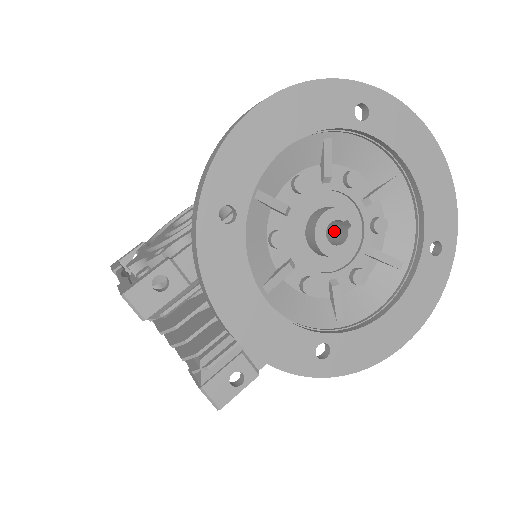
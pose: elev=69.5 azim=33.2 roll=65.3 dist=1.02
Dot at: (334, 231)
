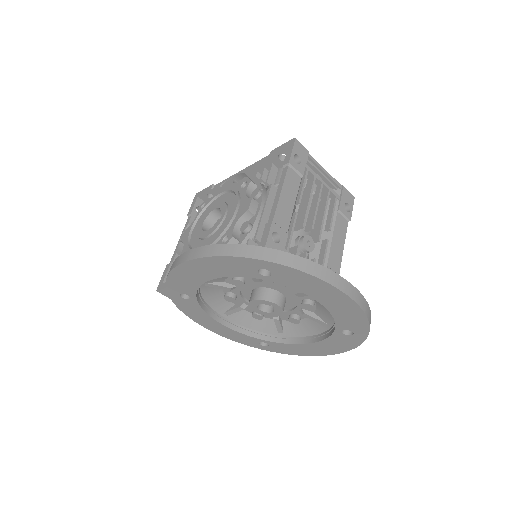
Dot at: occluded
